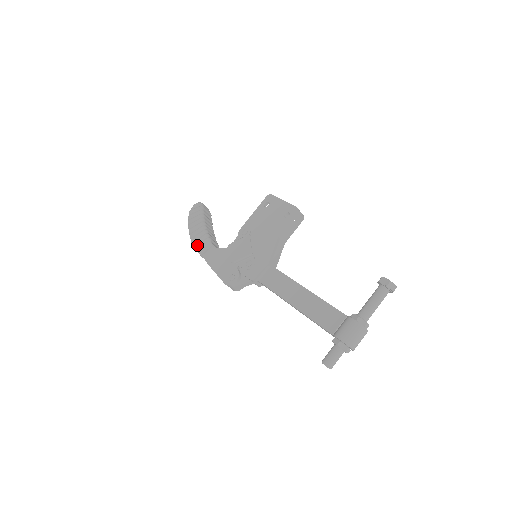
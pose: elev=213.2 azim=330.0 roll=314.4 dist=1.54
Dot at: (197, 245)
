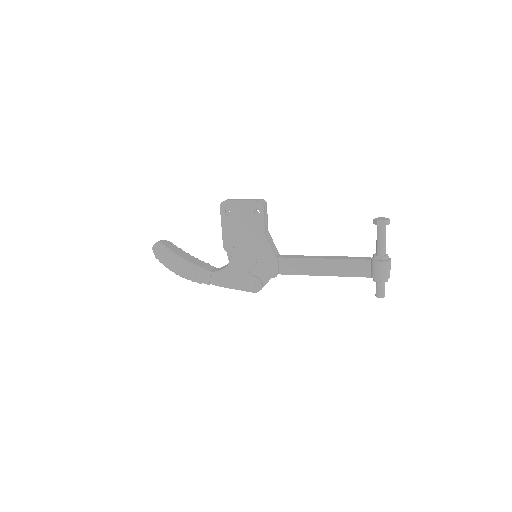
Dot at: (197, 280)
